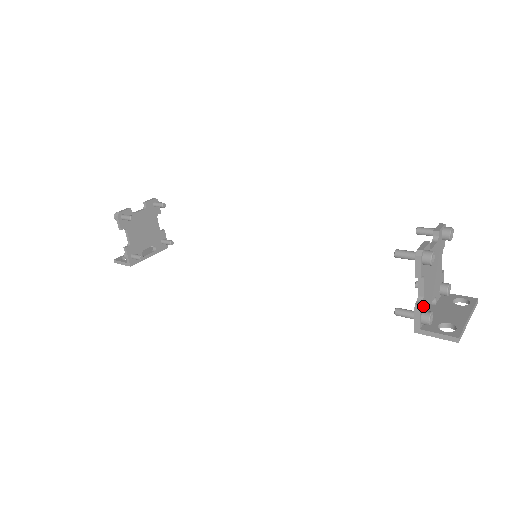
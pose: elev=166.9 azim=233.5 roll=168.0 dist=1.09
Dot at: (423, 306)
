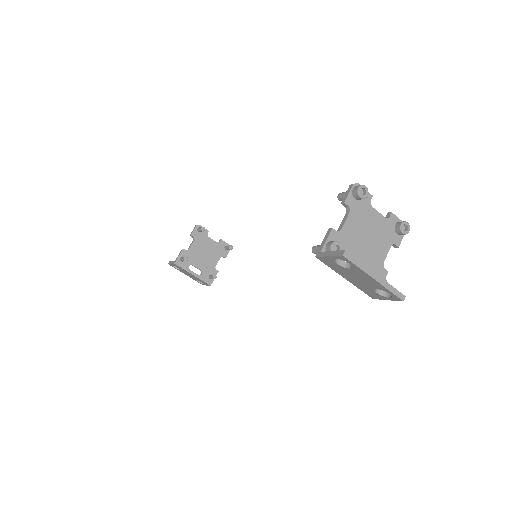
Dot at: (337, 239)
